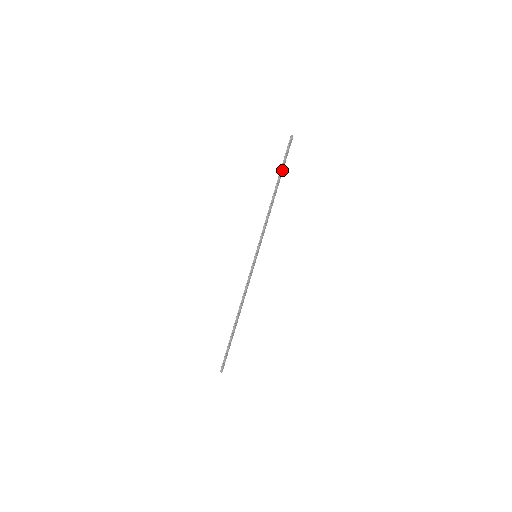
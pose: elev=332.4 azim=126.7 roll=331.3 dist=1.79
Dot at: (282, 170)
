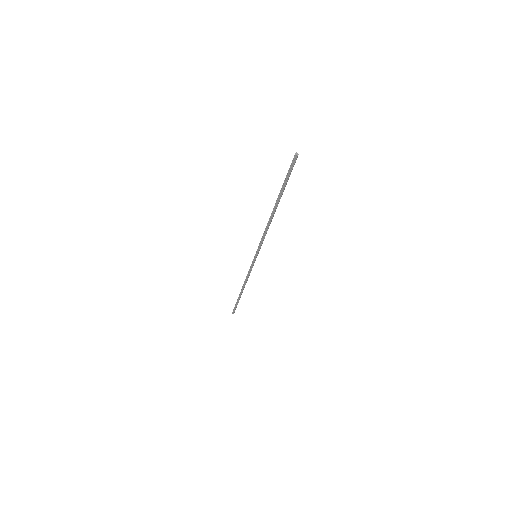
Dot at: (283, 191)
